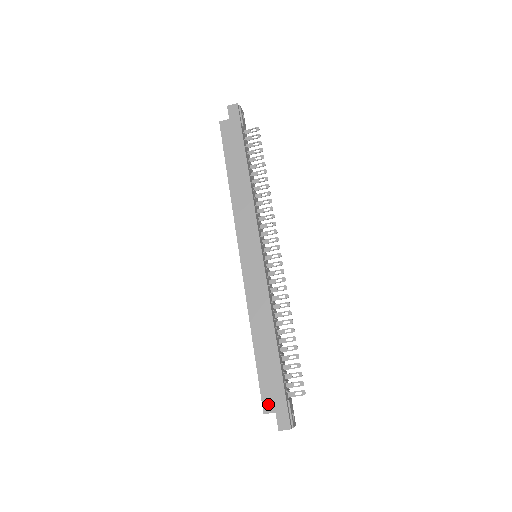
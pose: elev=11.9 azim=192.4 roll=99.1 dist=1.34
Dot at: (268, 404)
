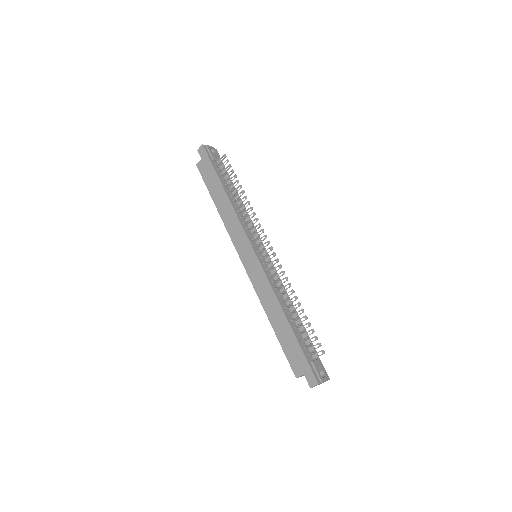
Dot at: (296, 370)
